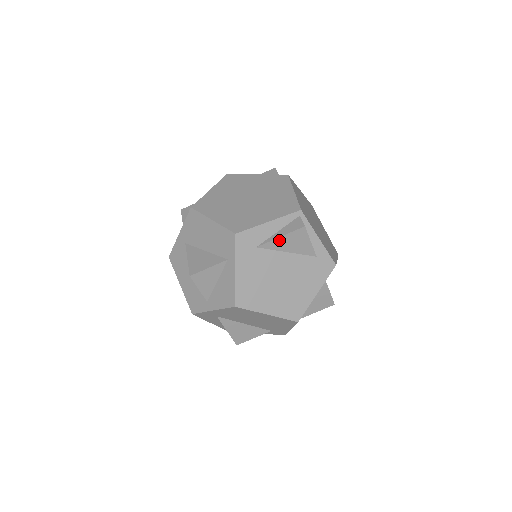
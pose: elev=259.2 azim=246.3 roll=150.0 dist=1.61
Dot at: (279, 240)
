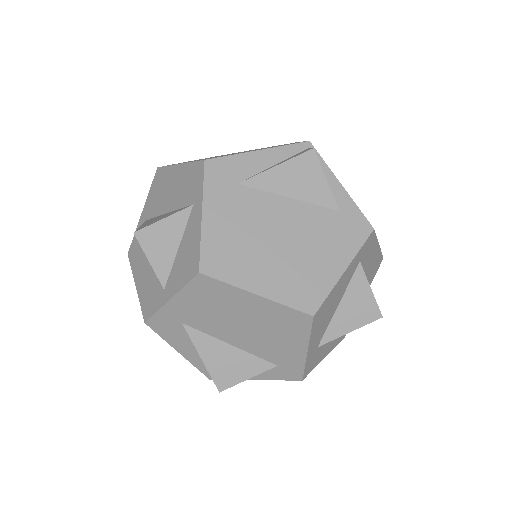
Dot at: (274, 173)
